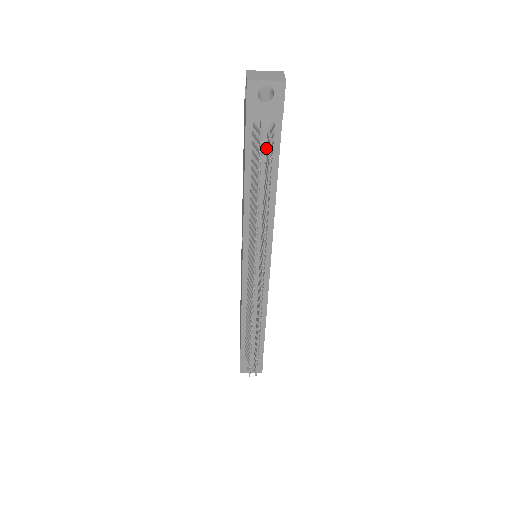
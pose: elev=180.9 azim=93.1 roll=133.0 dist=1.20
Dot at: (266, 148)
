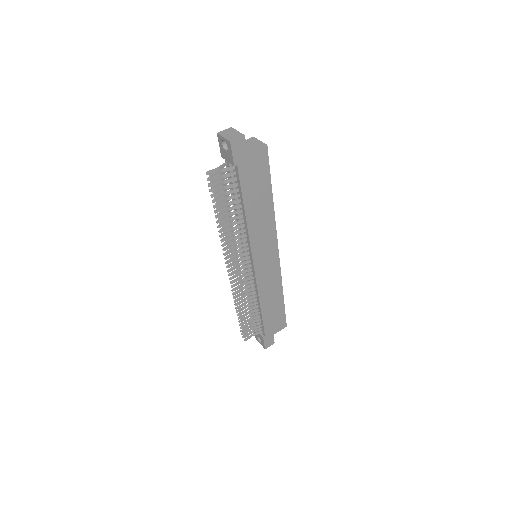
Dot at: (235, 181)
